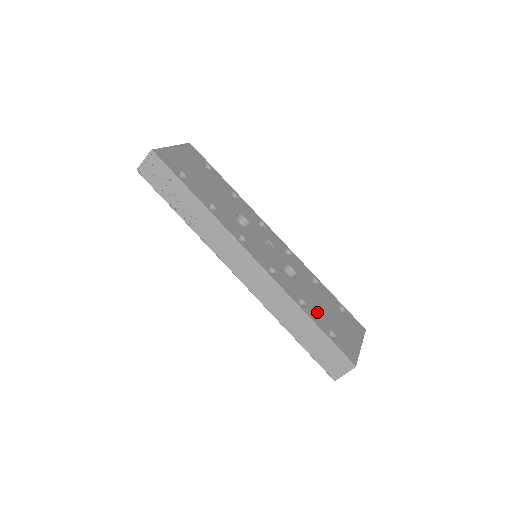
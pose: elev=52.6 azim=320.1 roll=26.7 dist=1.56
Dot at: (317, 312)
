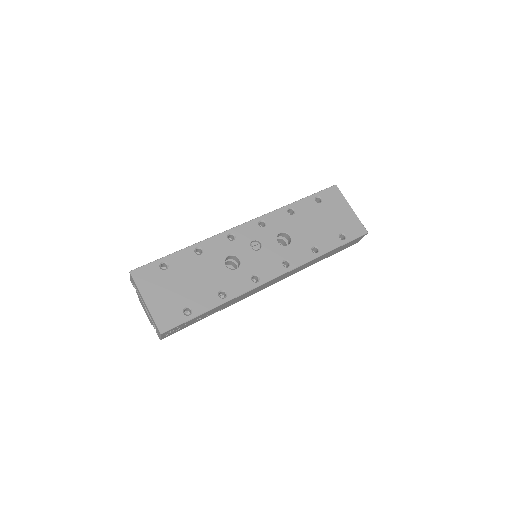
Dot at: (323, 238)
